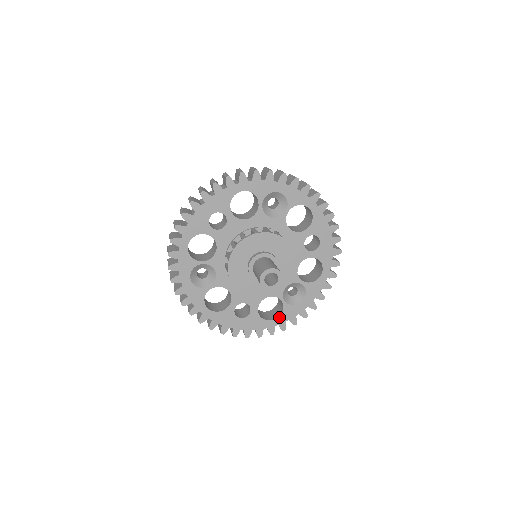
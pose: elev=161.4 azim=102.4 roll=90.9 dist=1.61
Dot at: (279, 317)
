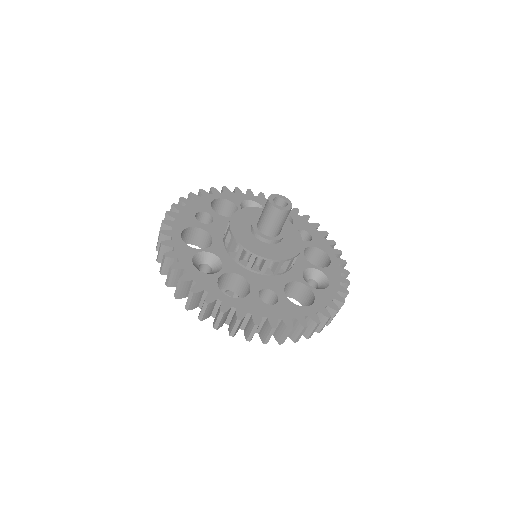
Dot at: (314, 303)
